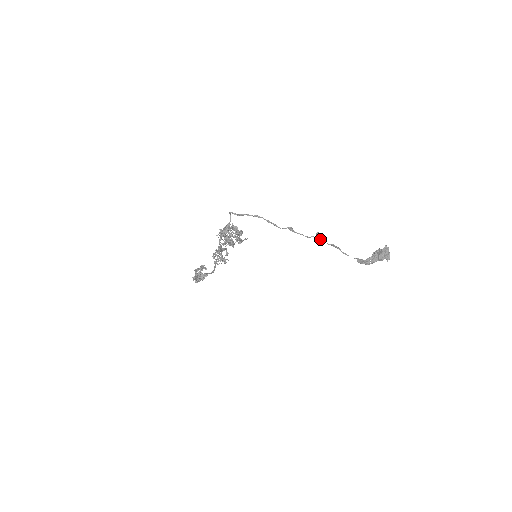
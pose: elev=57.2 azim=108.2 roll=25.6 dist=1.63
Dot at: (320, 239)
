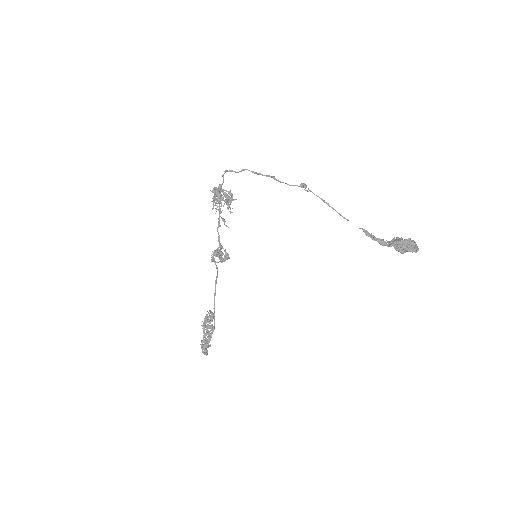
Dot at: (306, 190)
